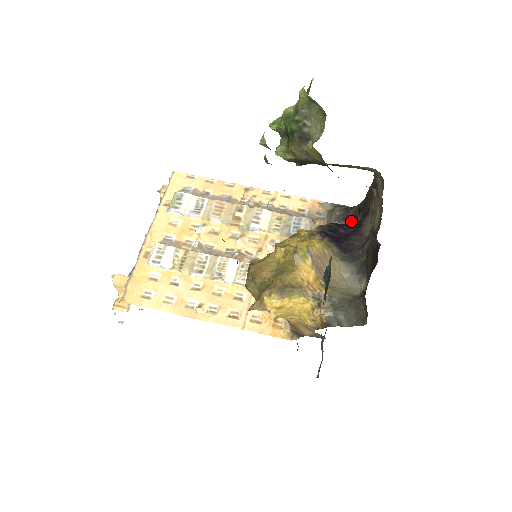
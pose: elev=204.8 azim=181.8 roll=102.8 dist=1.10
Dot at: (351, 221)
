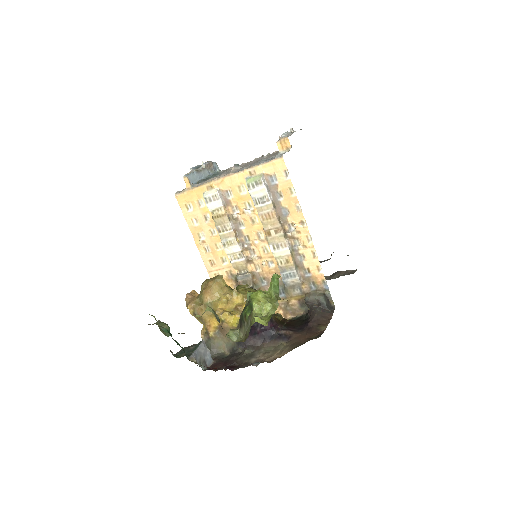
Dot at: (310, 313)
